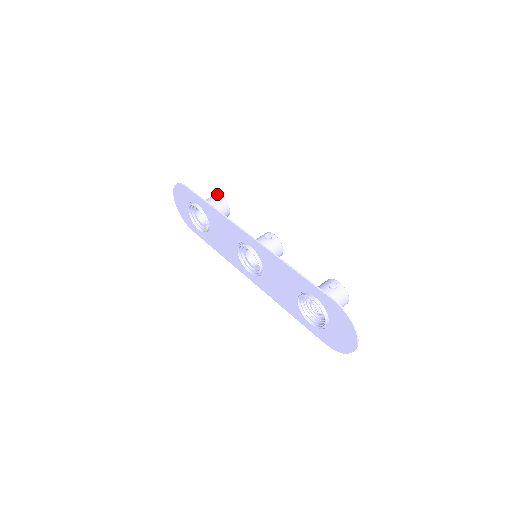
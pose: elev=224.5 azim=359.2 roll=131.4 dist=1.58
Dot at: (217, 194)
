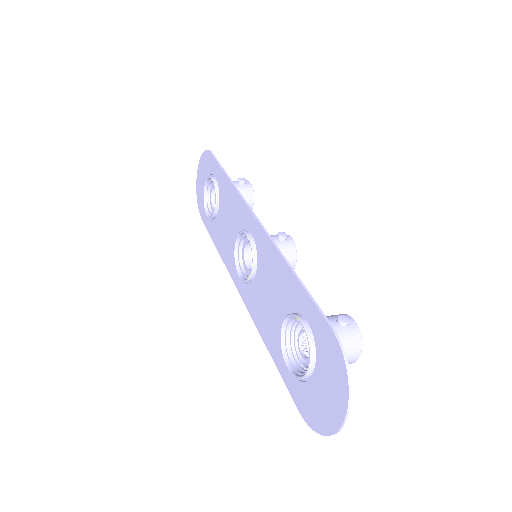
Dot at: occluded
